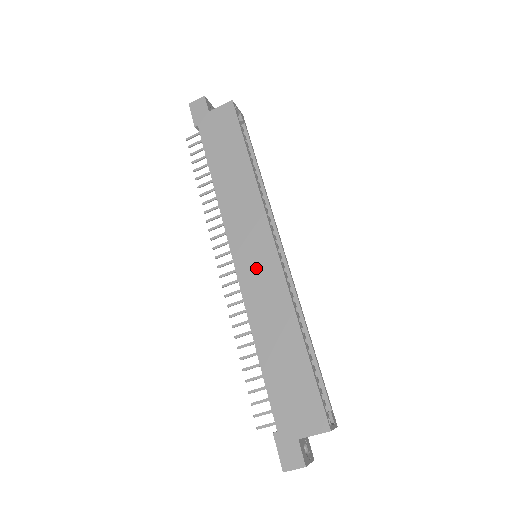
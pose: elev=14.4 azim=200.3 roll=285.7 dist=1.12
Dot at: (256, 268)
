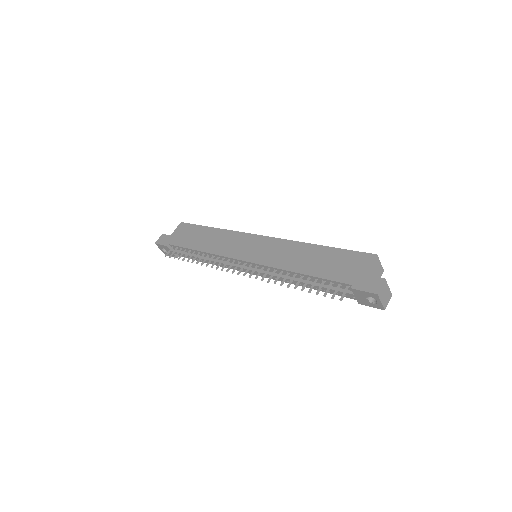
Dot at: (261, 251)
